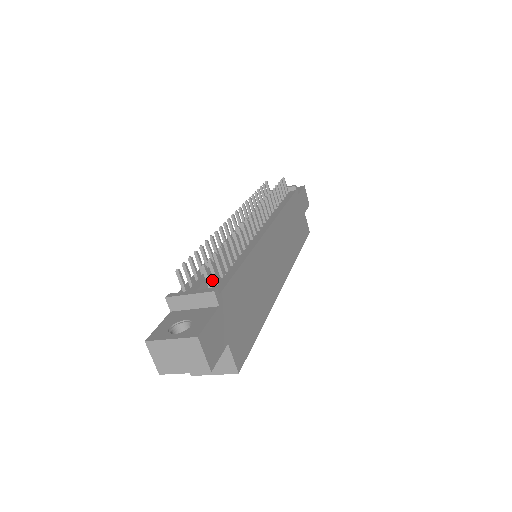
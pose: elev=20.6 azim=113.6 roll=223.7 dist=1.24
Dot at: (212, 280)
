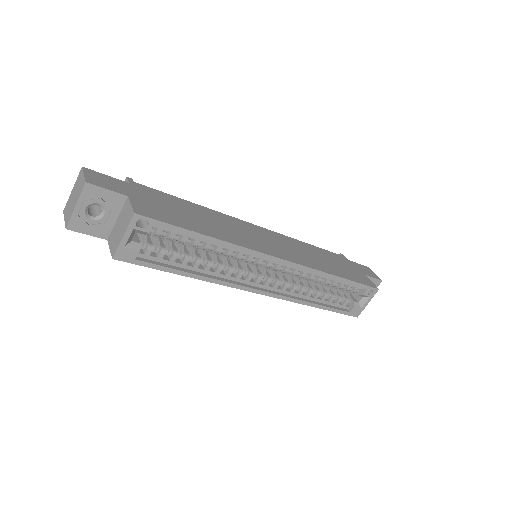
Dot at: occluded
